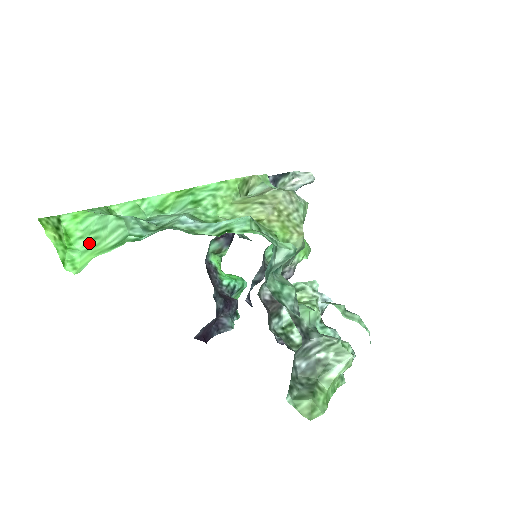
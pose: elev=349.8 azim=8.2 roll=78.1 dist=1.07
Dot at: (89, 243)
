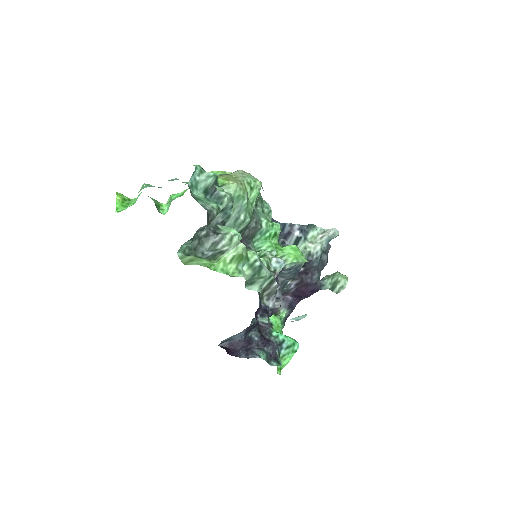
Dot at: (133, 203)
